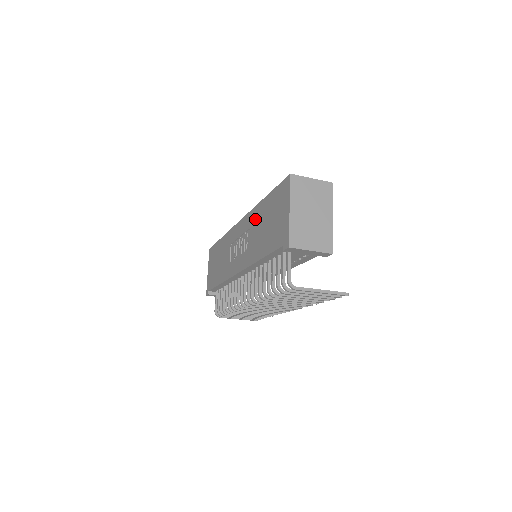
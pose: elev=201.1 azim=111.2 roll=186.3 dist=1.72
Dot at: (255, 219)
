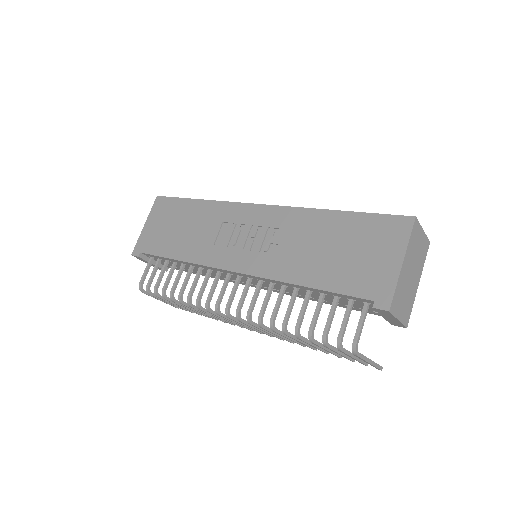
Dot at: (303, 225)
